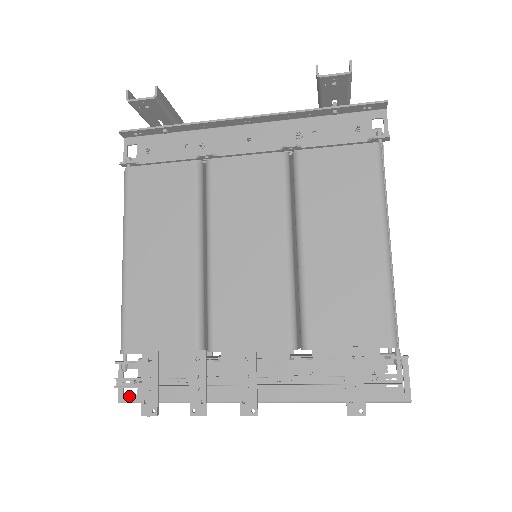
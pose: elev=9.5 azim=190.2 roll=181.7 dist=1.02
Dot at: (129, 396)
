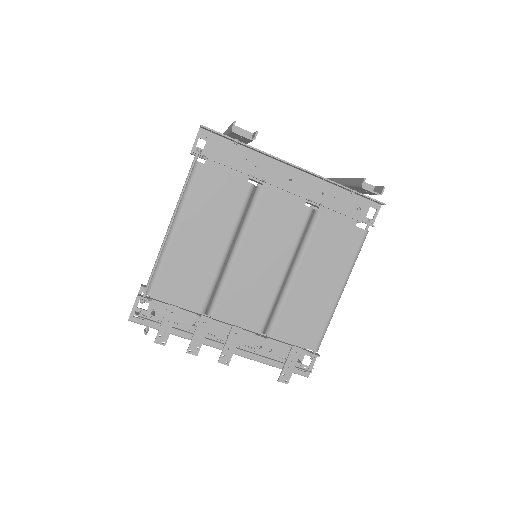
Dot at: (138, 319)
